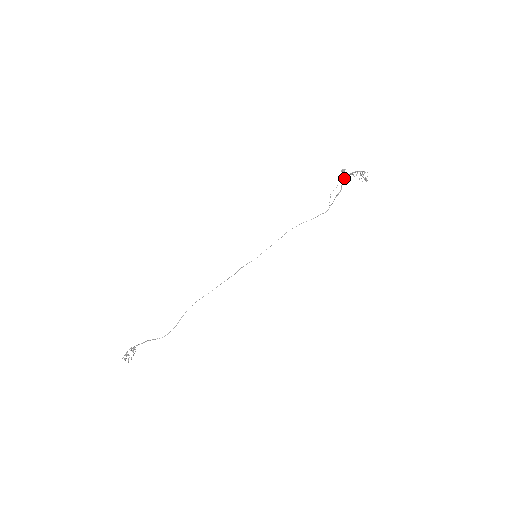
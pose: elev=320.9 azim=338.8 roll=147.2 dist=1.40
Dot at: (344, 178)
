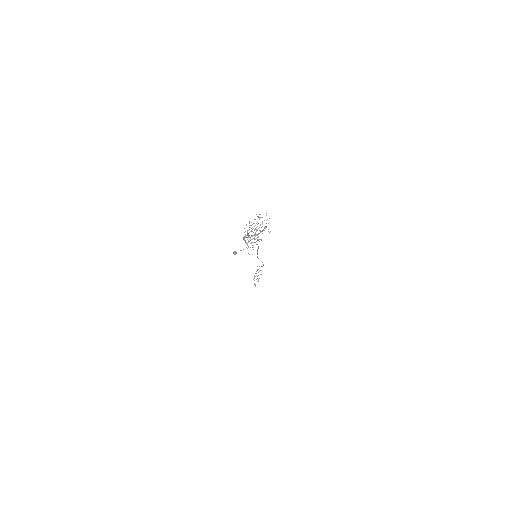
Dot at: (244, 238)
